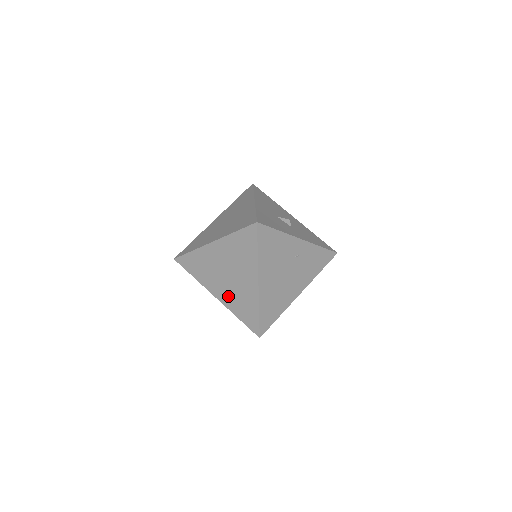
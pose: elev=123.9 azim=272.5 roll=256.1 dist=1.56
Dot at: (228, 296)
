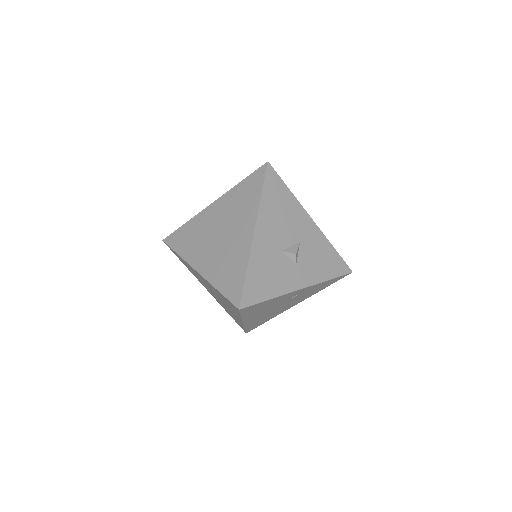
Dot at: (217, 299)
